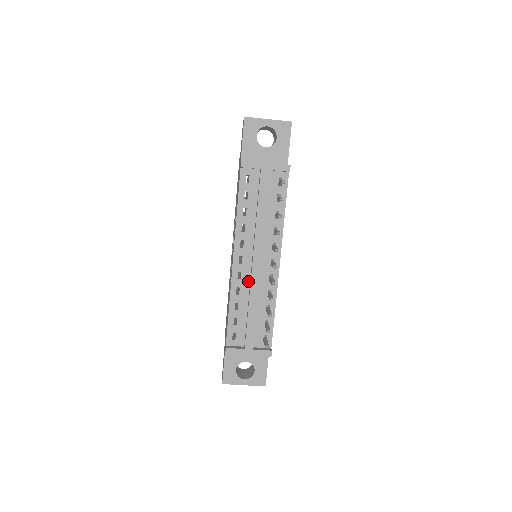
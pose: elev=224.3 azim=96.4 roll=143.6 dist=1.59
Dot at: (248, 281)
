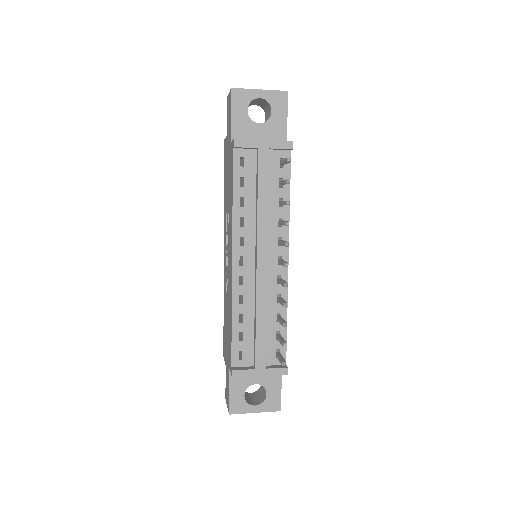
Dot at: (252, 286)
